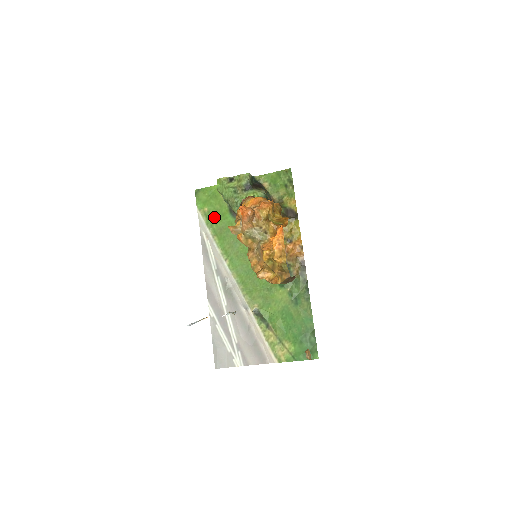
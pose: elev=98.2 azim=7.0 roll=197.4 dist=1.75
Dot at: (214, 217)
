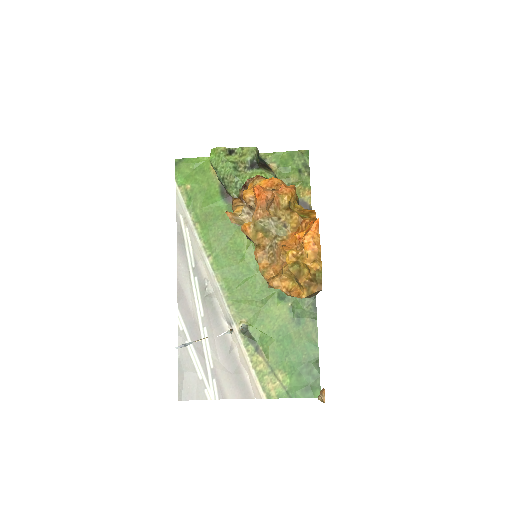
Dot at: (198, 198)
